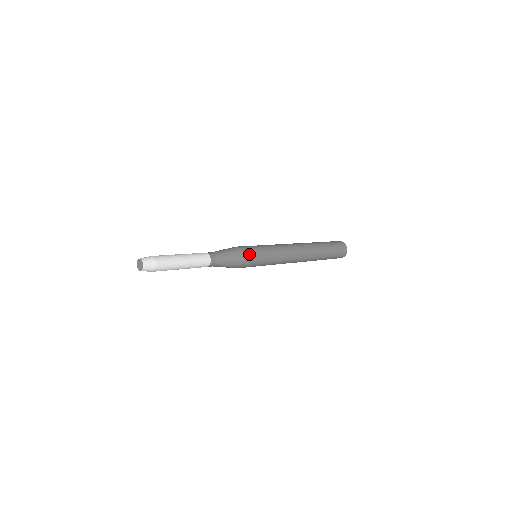
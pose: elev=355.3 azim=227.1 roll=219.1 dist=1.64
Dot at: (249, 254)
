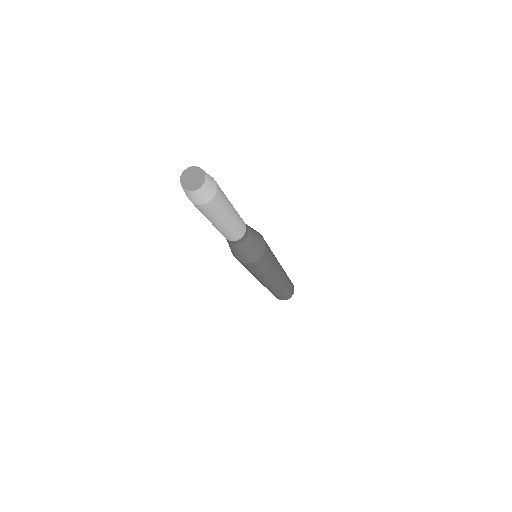
Dot at: (263, 259)
